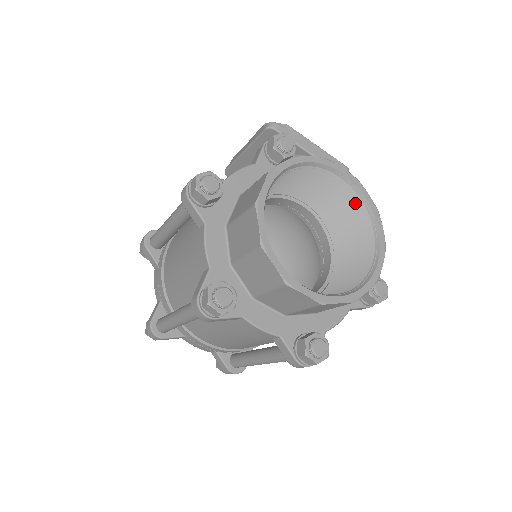
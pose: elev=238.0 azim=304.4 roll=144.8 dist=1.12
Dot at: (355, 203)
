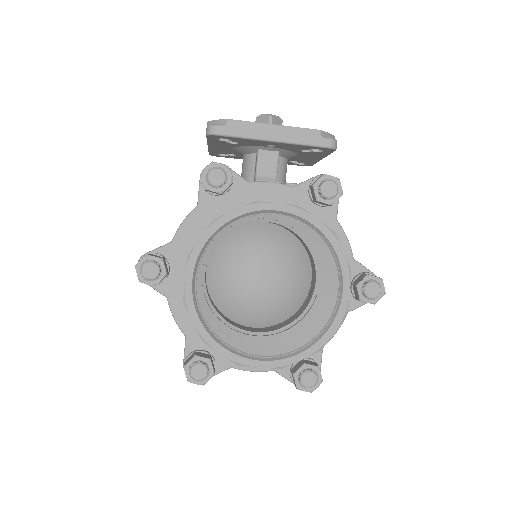
Dot at: (307, 226)
